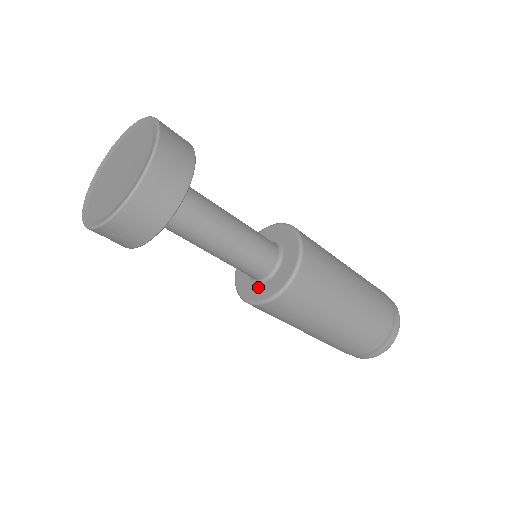
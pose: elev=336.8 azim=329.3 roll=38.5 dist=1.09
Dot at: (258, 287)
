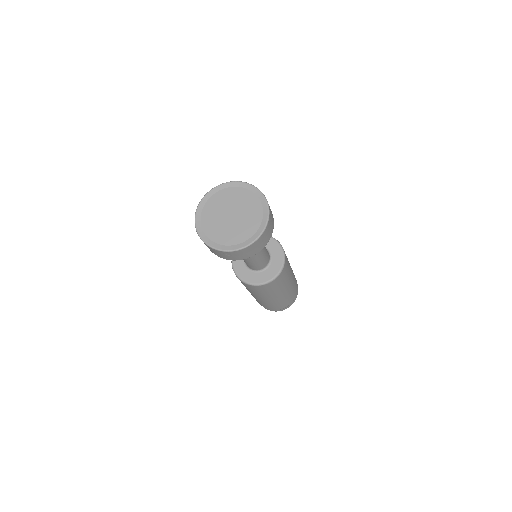
Dot at: (253, 274)
